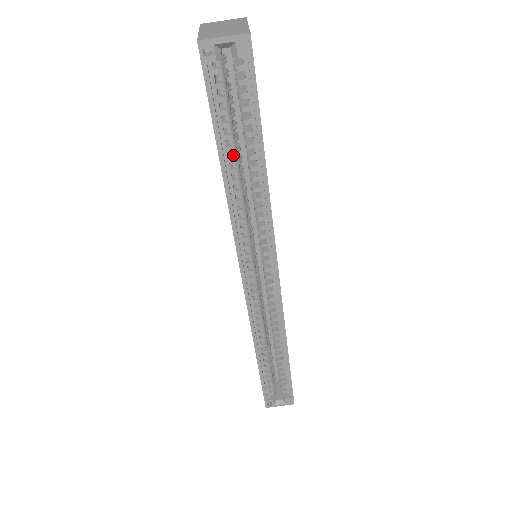
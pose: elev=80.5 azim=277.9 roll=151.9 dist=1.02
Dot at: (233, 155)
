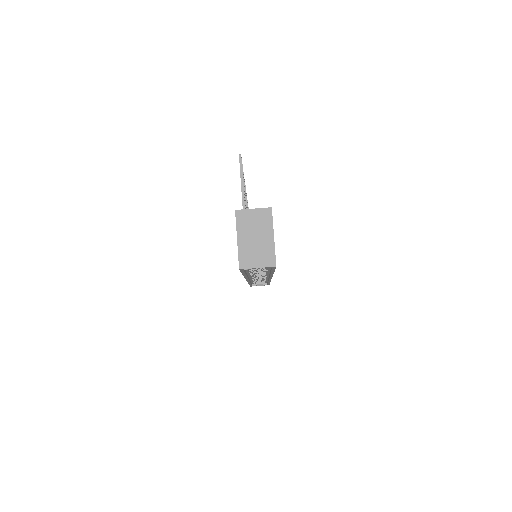
Dot at: occluded
